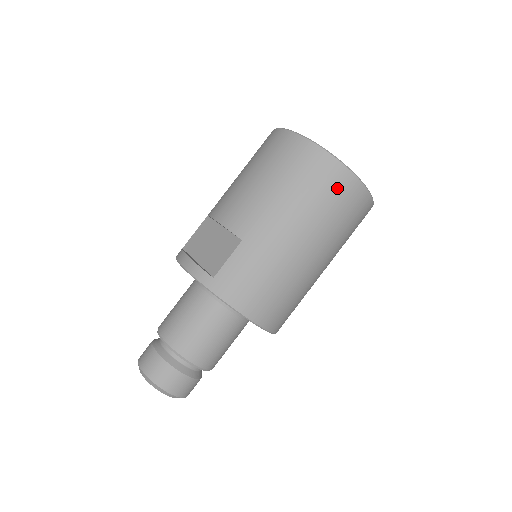
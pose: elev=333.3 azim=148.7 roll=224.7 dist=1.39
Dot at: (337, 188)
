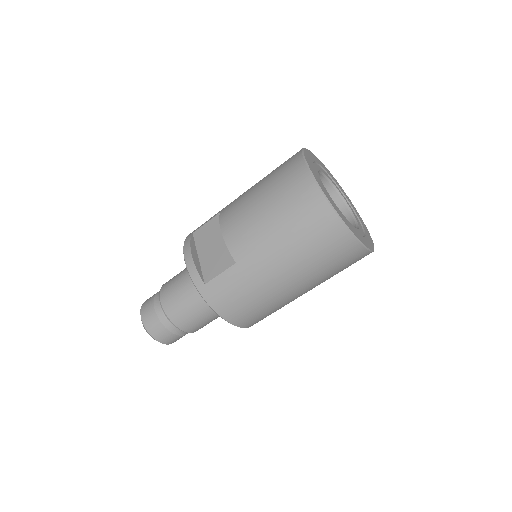
Dot at: (334, 245)
